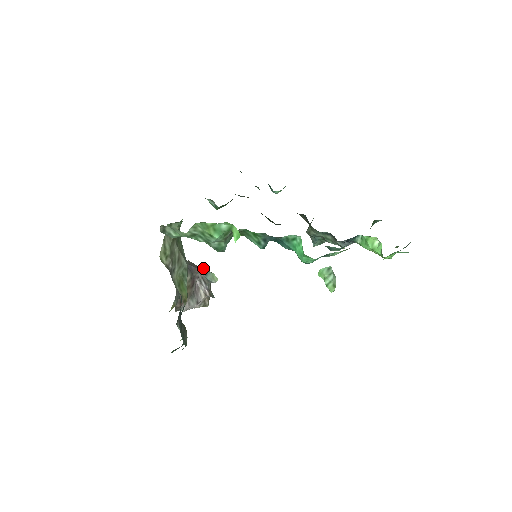
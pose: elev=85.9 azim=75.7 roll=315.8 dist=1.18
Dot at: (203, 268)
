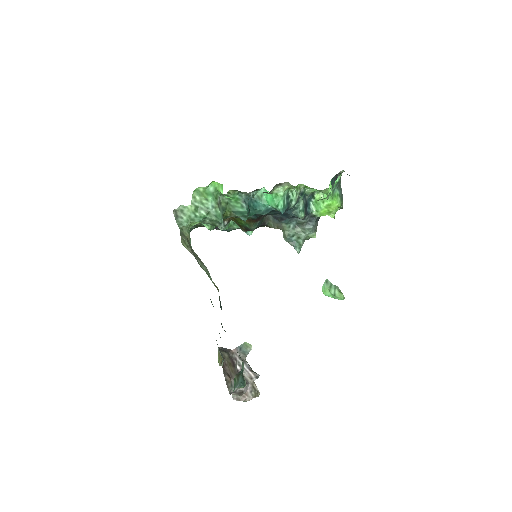
Dot at: occluded
